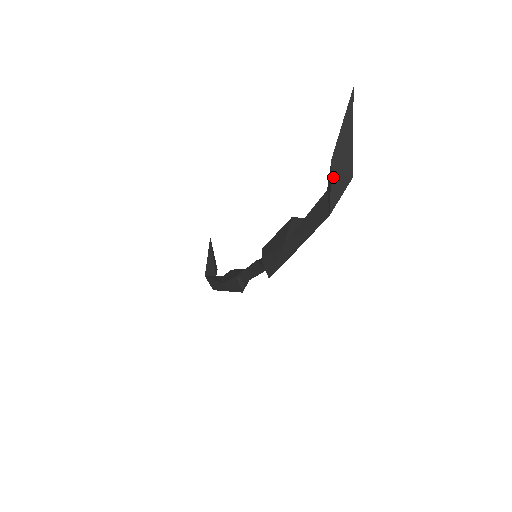
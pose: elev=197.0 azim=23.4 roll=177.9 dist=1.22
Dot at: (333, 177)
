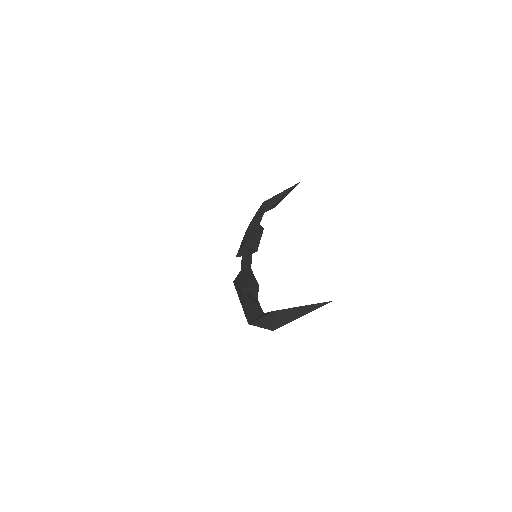
Dot at: (266, 317)
